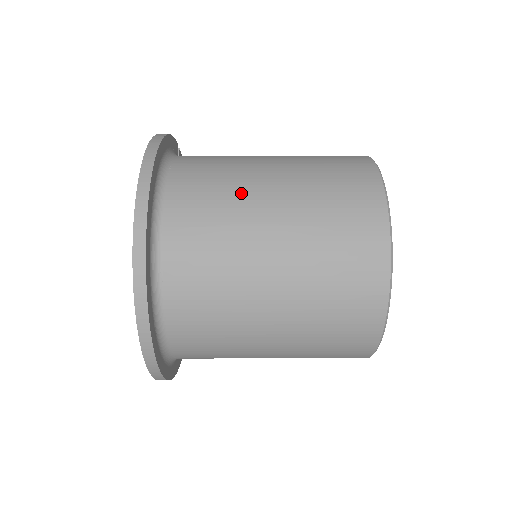
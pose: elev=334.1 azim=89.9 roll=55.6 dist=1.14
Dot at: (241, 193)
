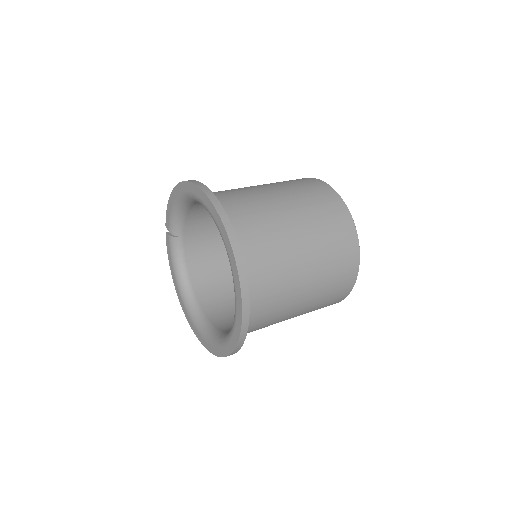
Dot at: (242, 188)
